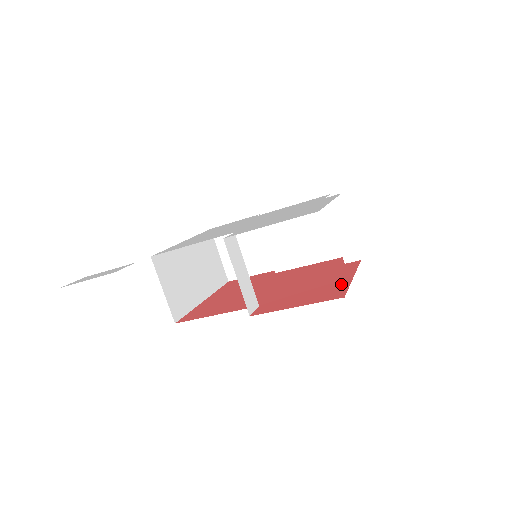
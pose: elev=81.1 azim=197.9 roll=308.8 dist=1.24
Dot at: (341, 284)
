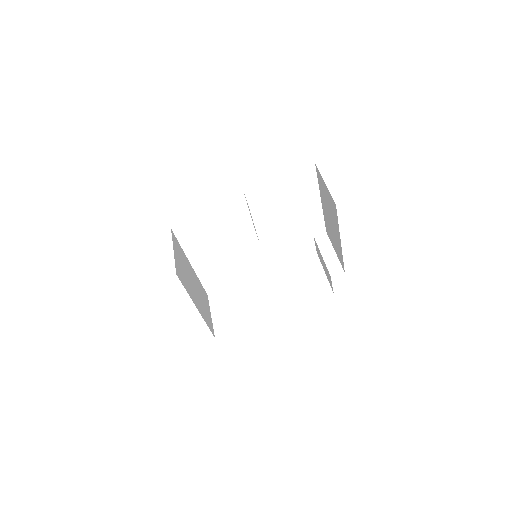
Dot at: occluded
